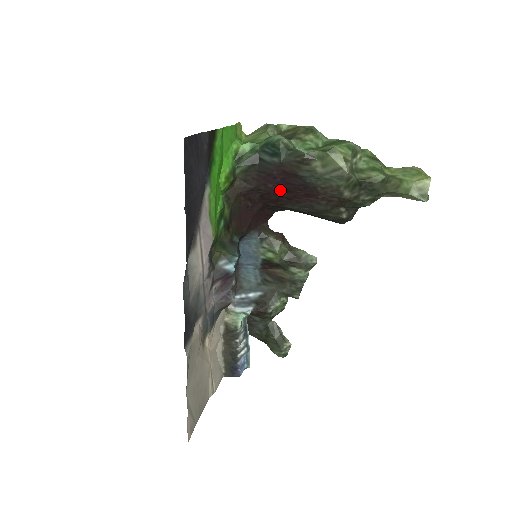
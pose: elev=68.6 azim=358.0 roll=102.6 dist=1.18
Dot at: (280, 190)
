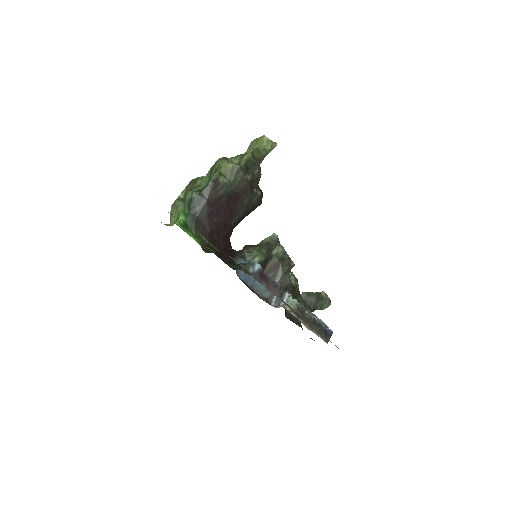
Dot at: (222, 216)
